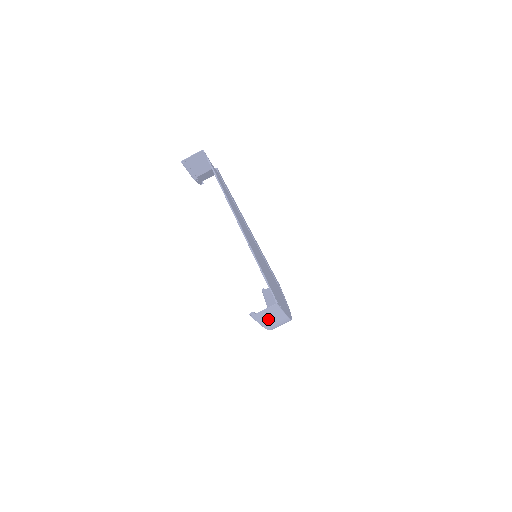
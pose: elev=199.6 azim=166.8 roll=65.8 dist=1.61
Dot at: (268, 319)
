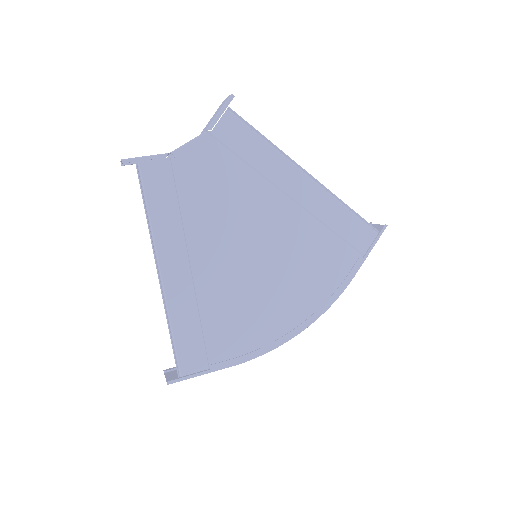
Dot at: occluded
